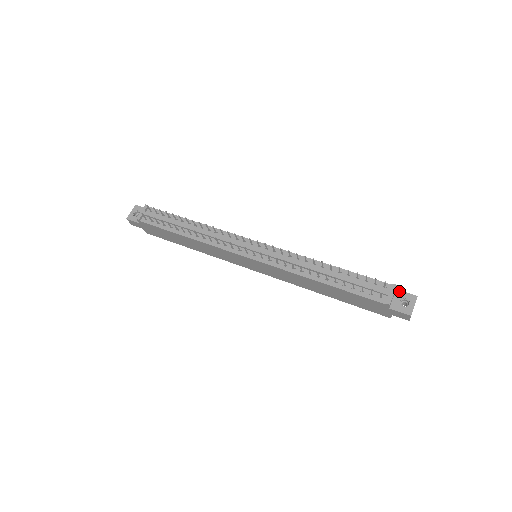
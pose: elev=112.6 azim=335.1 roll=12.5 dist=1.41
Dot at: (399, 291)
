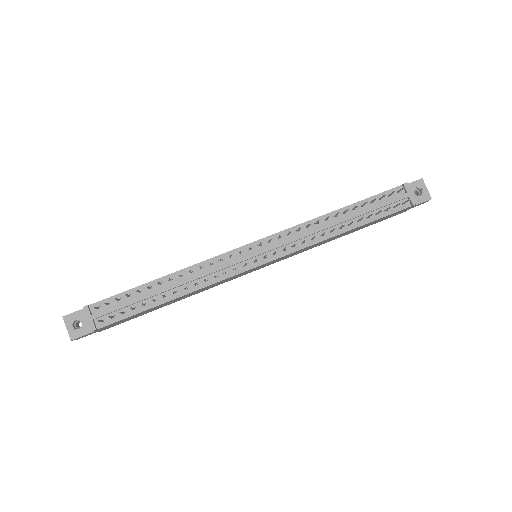
Dot at: occluded
